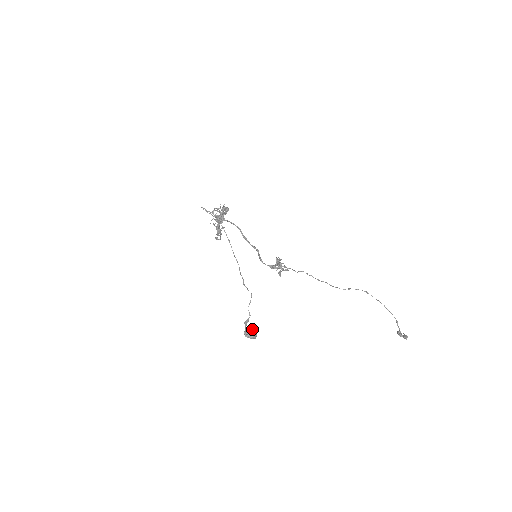
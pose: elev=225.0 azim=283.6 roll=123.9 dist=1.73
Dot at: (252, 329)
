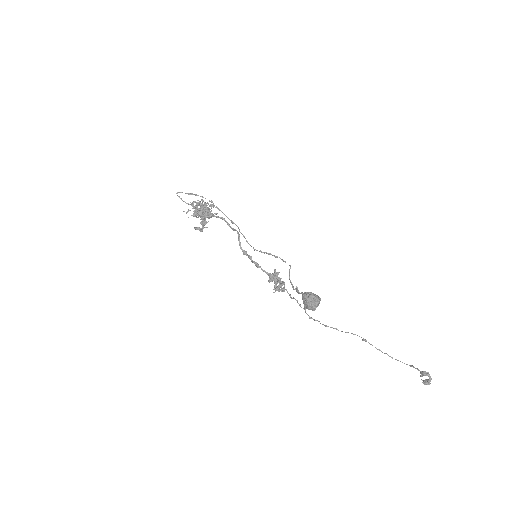
Dot at: occluded
